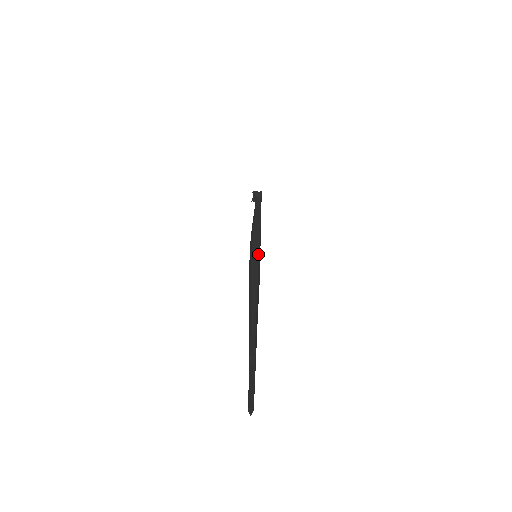
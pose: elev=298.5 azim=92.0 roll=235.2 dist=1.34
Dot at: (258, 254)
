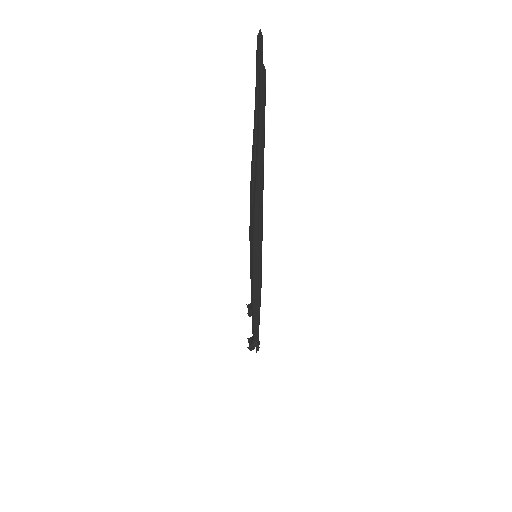
Dot at: occluded
